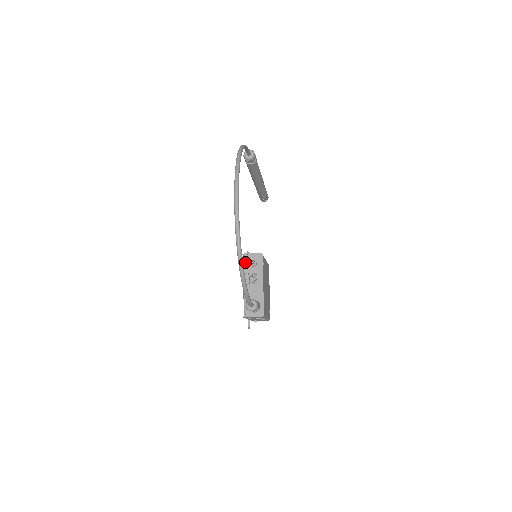
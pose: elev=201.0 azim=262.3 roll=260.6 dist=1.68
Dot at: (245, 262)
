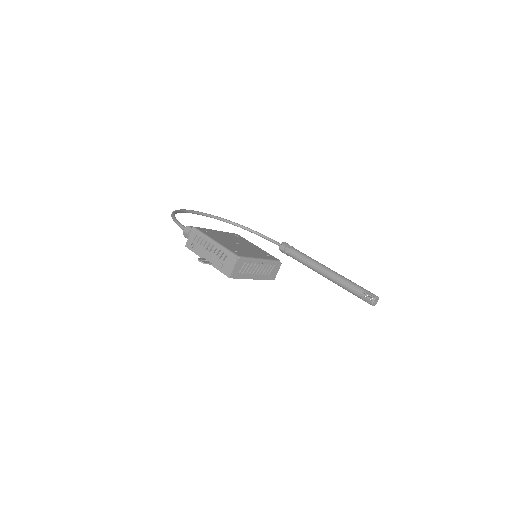
Dot at: occluded
